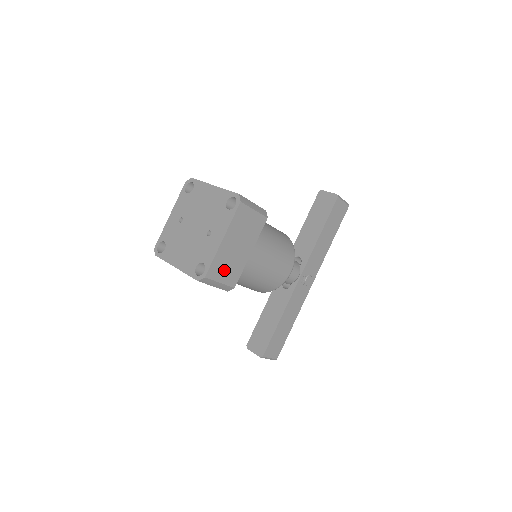
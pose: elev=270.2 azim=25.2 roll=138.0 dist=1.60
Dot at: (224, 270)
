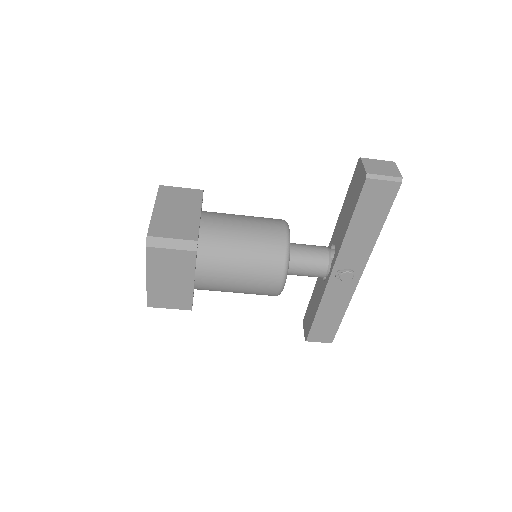
Dot at: (167, 299)
